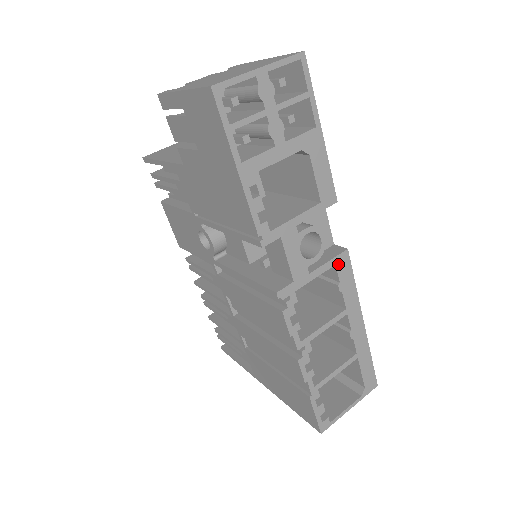
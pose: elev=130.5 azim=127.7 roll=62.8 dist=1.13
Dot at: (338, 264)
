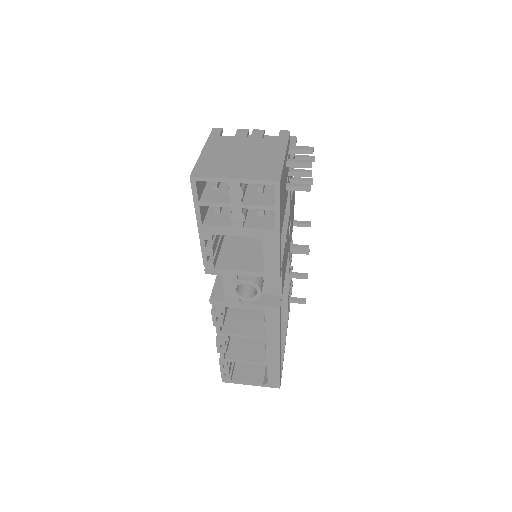
Dot at: (268, 311)
